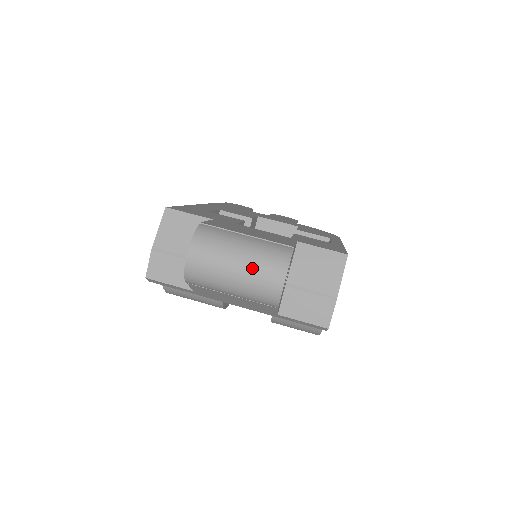
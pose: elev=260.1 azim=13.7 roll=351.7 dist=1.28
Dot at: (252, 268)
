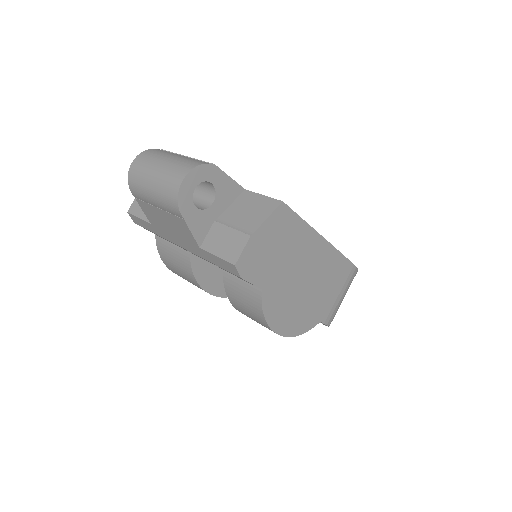
Dot at: (167, 169)
